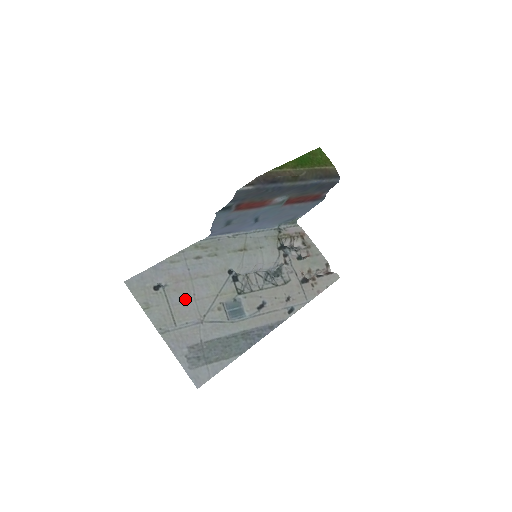
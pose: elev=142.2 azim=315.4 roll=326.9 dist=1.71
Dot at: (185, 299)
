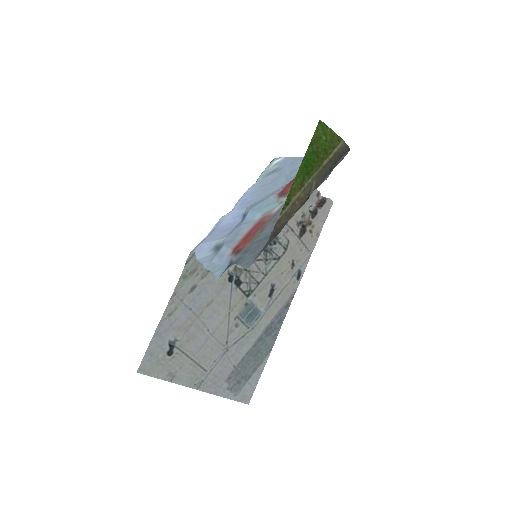
Dot at: (202, 341)
